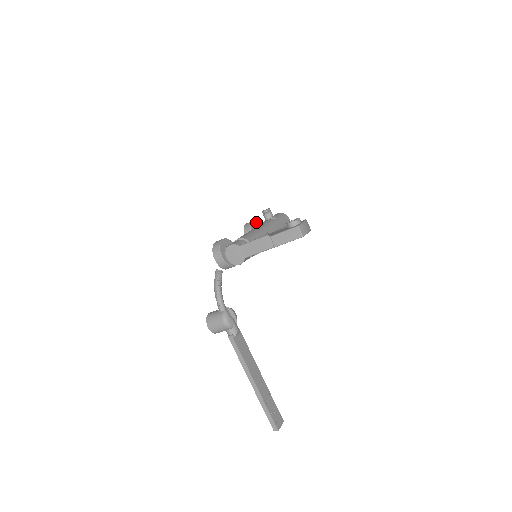
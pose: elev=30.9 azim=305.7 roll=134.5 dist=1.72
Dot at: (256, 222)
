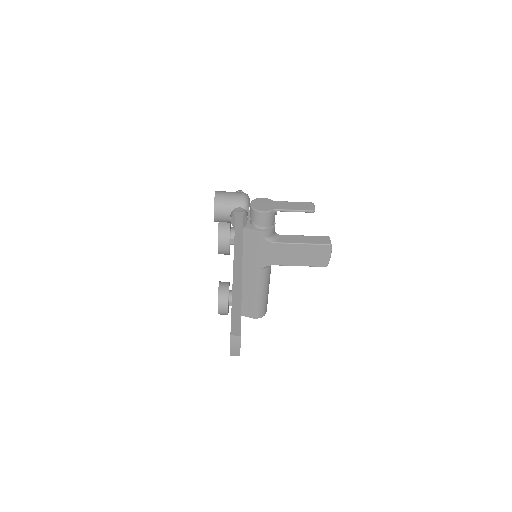
Dot at: occluded
